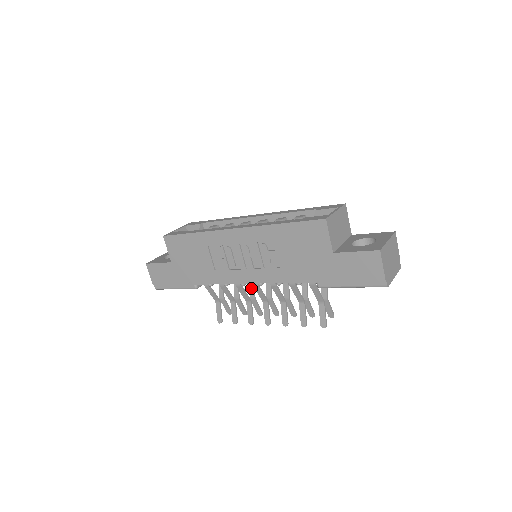
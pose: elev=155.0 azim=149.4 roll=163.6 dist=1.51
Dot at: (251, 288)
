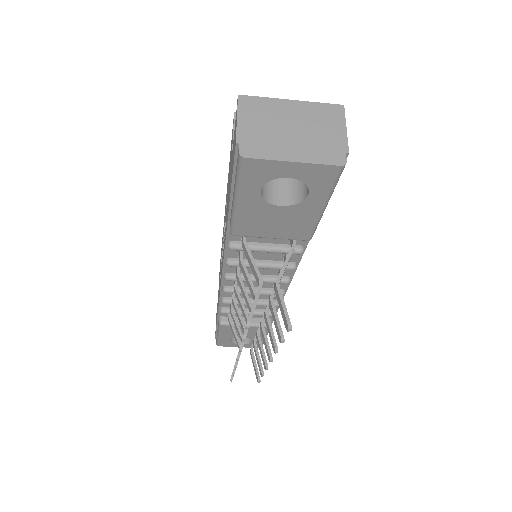
Dot at: occluded
